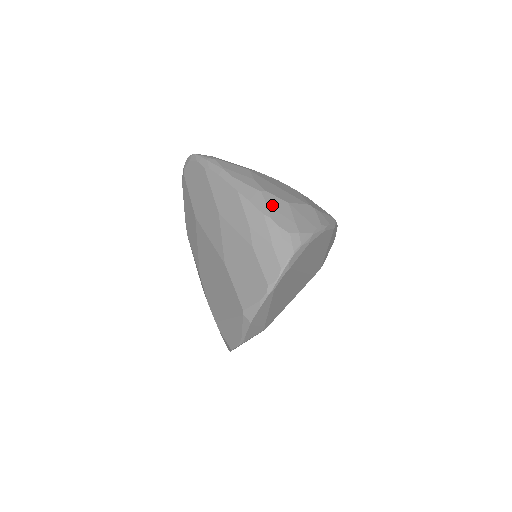
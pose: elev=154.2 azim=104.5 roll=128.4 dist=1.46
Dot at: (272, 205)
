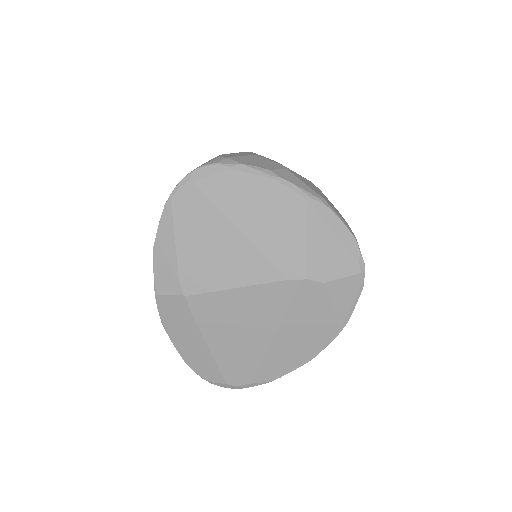
Dot at: (239, 153)
